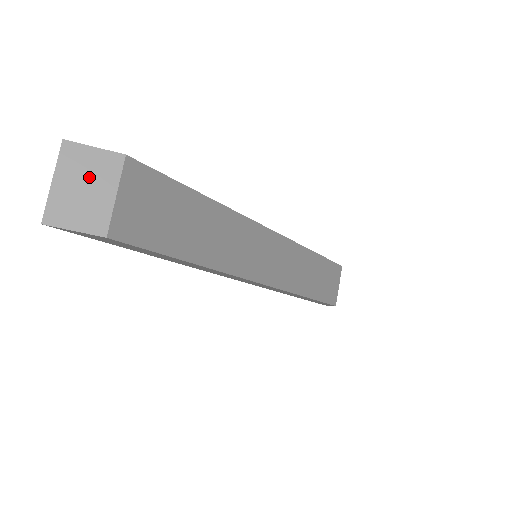
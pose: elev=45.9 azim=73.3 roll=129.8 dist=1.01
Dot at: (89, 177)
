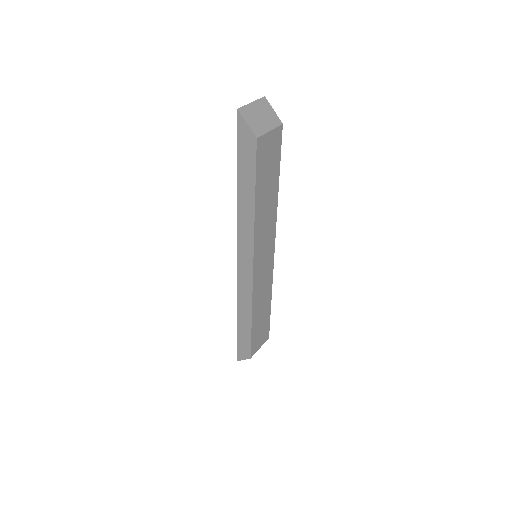
Dot at: (265, 115)
